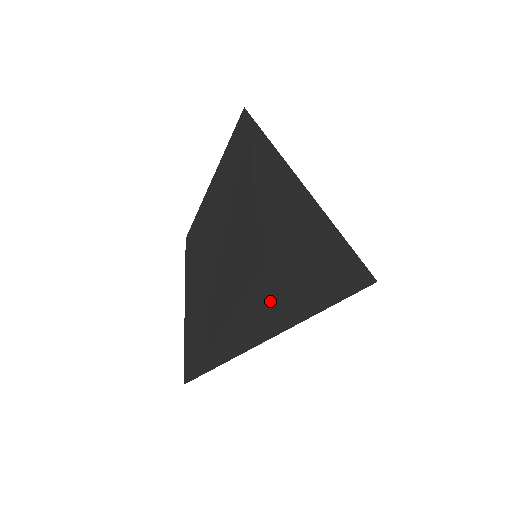
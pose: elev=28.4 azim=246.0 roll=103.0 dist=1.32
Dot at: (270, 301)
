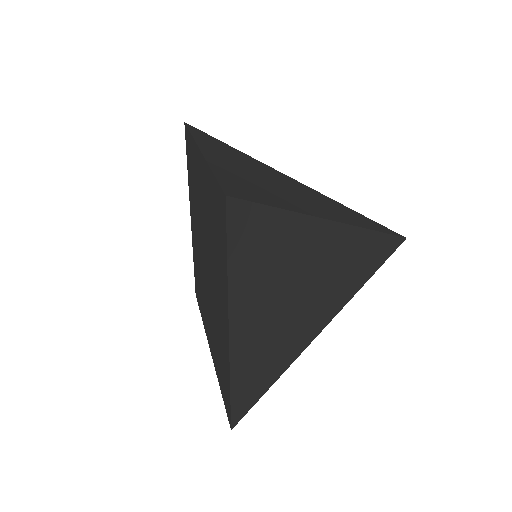
Dot at: occluded
